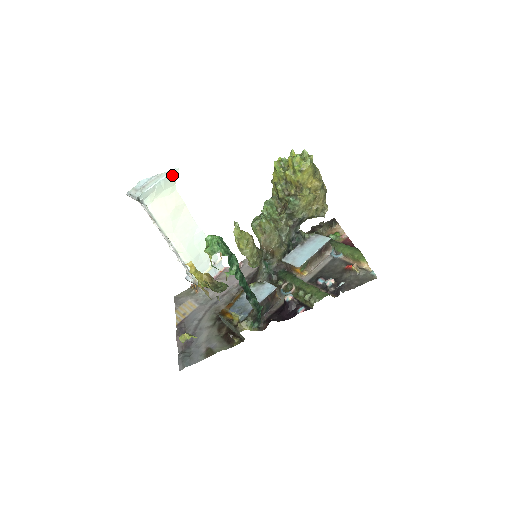
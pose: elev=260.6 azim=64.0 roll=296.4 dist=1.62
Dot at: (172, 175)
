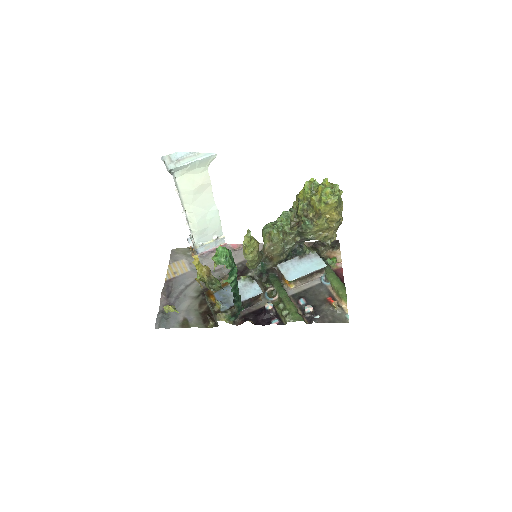
Dot at: (209, 158)
